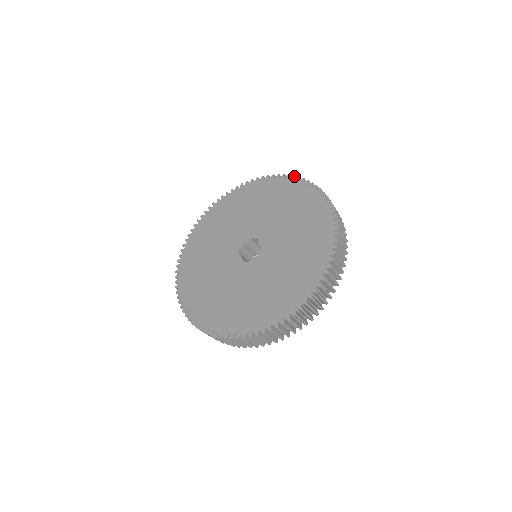
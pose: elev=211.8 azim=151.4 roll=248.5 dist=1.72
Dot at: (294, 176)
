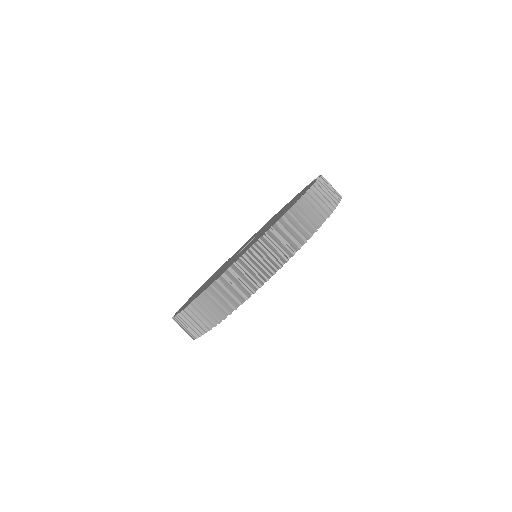
Dot at: occluded
